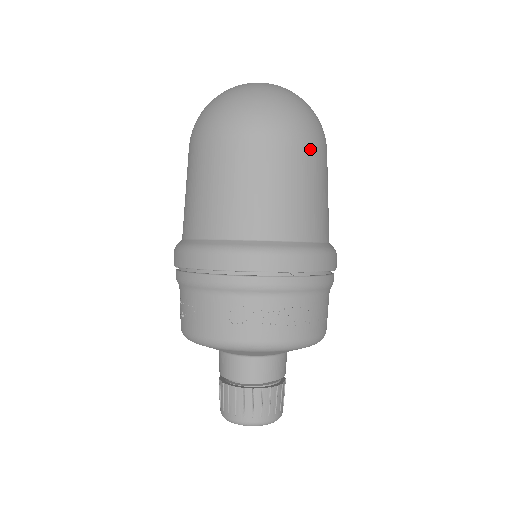
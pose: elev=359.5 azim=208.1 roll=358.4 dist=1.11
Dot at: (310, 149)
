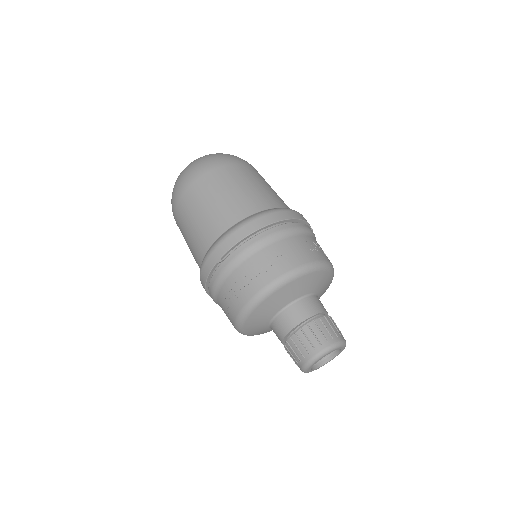
Dot at: occluded
